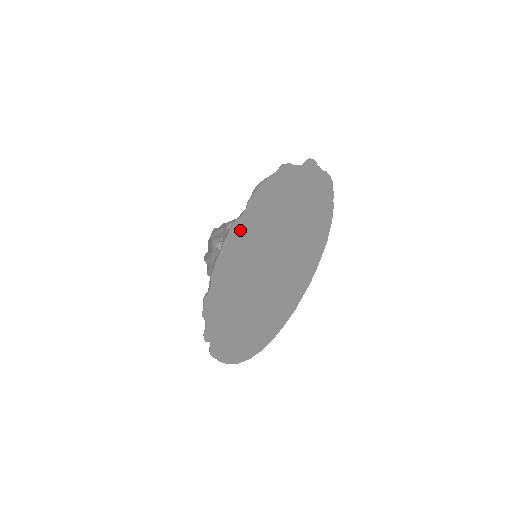
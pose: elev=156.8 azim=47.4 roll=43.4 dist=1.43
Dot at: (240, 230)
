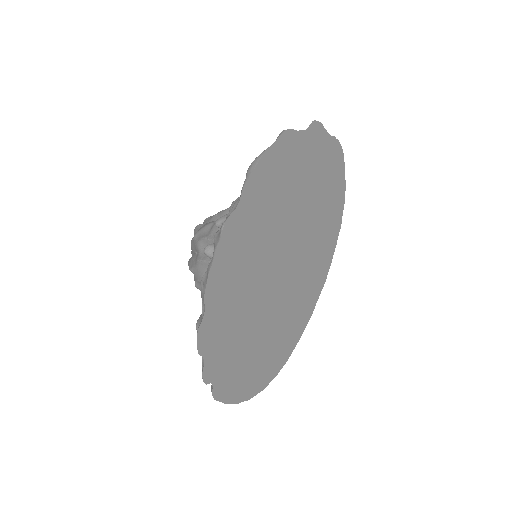
Dot at: (236, 227)
